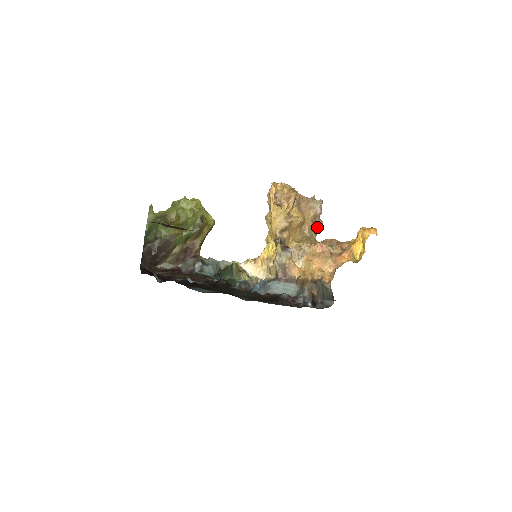
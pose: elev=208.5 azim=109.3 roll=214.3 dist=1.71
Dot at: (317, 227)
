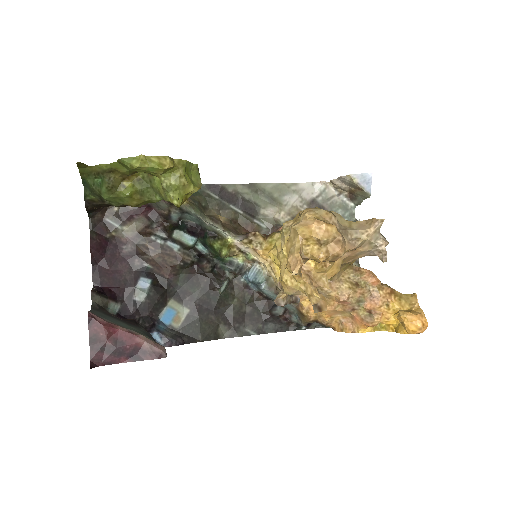
Dot at: occluded
